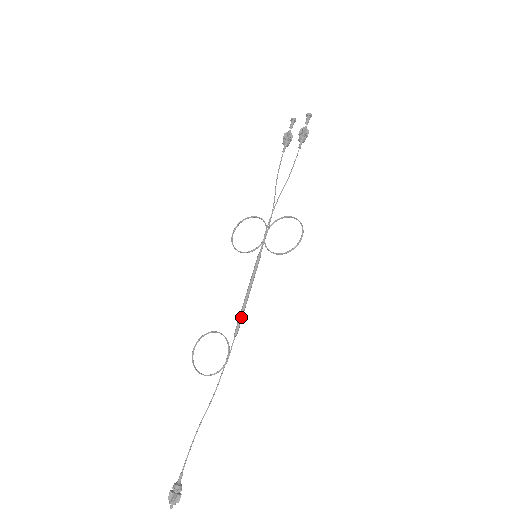
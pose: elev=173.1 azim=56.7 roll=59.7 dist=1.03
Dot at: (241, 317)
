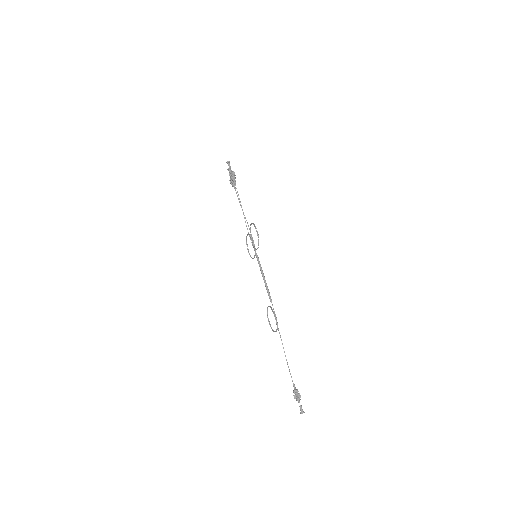
Dot at: (268, 292)
